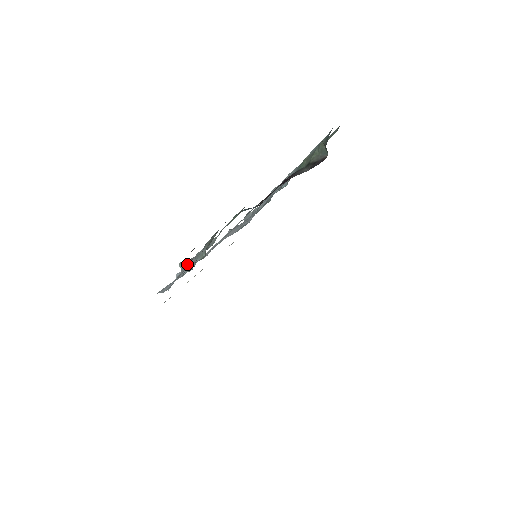
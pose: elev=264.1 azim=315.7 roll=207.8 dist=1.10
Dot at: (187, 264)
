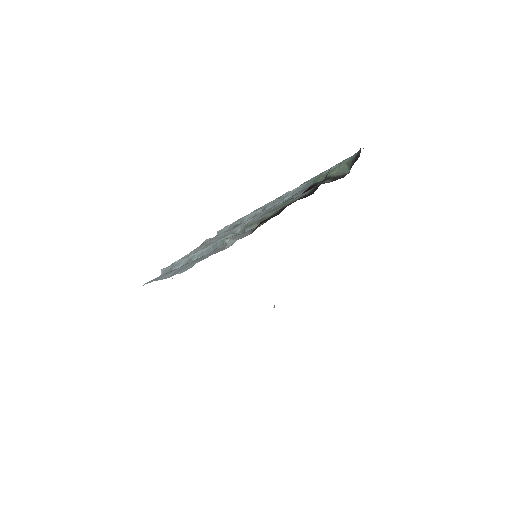
Dot at: (241, 236)
